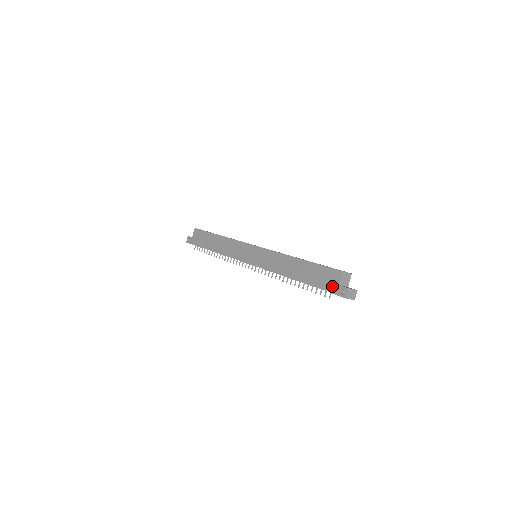
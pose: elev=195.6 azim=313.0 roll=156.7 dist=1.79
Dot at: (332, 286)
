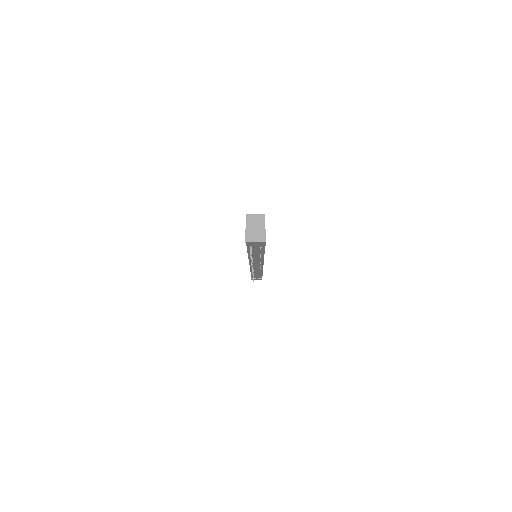
Dot at: occluded
